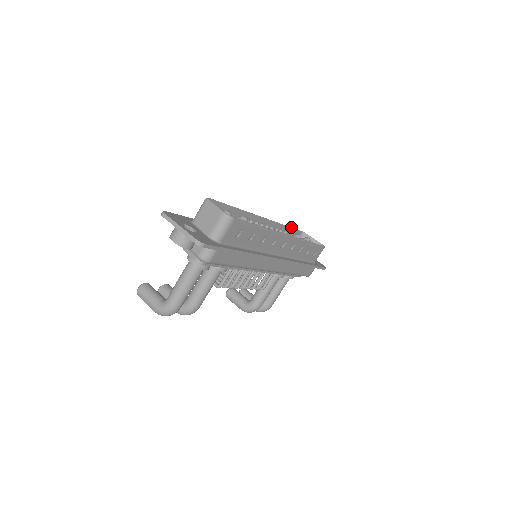
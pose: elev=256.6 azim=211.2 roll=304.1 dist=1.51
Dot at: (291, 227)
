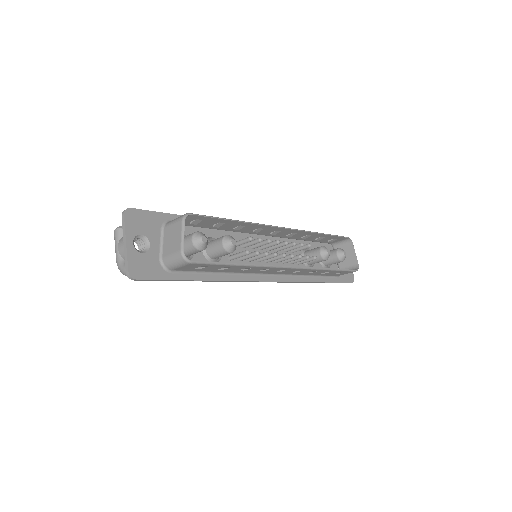
Dot at: (331, 235)
